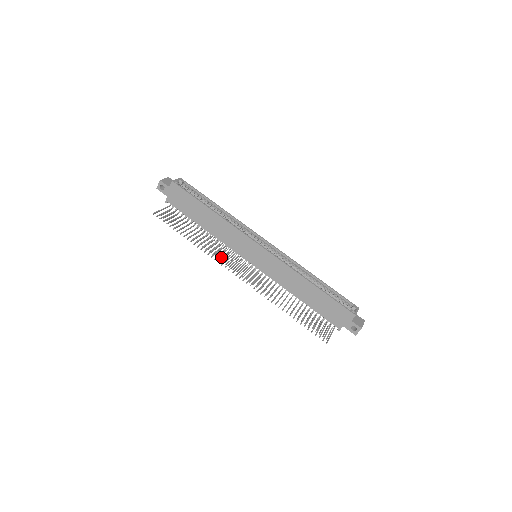
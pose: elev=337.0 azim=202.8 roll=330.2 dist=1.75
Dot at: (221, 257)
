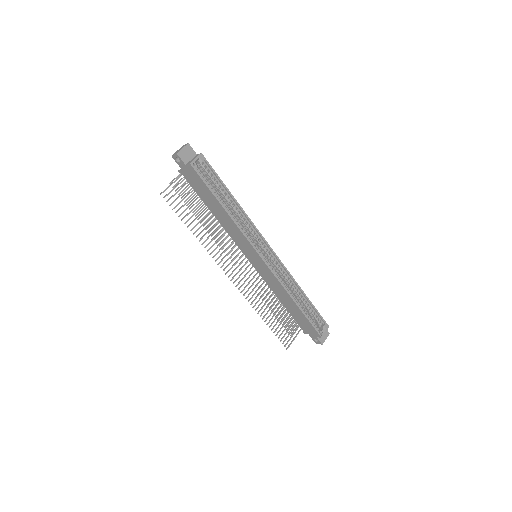
Dot at: (222, 242)
